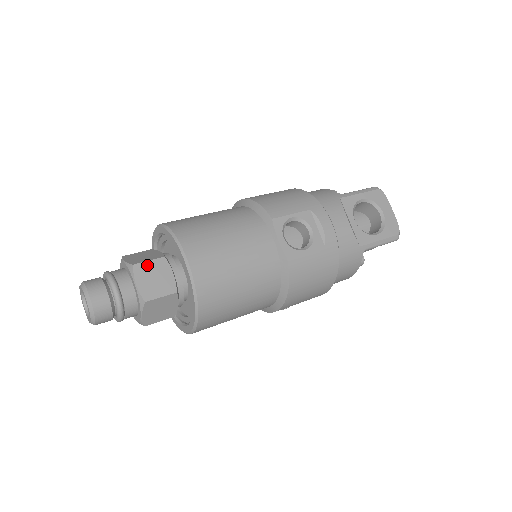
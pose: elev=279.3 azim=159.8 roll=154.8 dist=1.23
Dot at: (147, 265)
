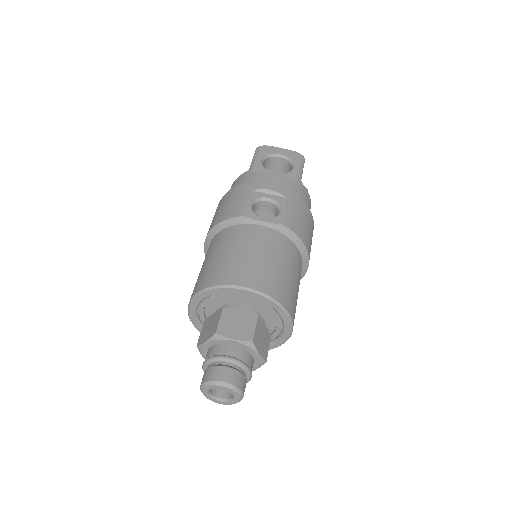
Dot at: (222, 323)
